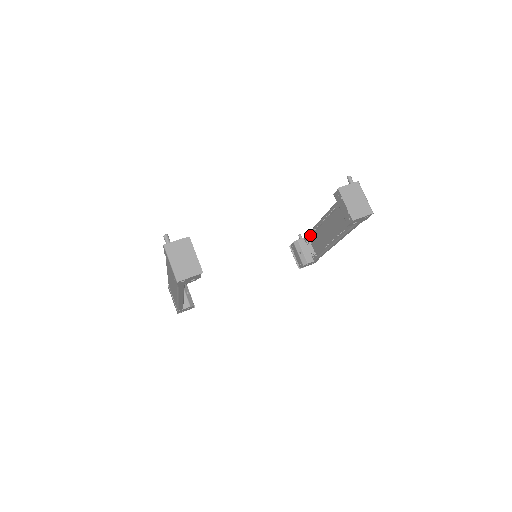
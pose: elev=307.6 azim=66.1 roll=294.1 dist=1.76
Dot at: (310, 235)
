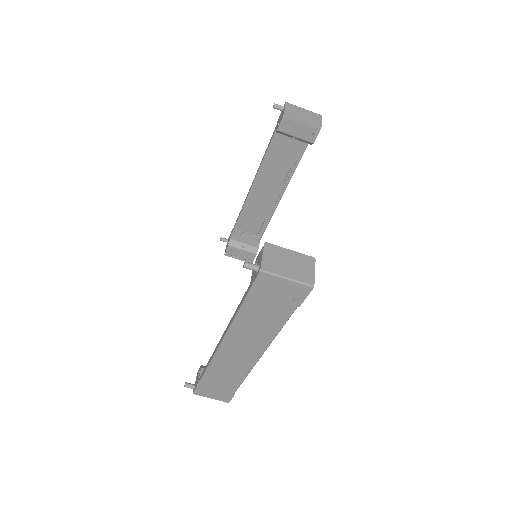
Dot at: (241, 221)
